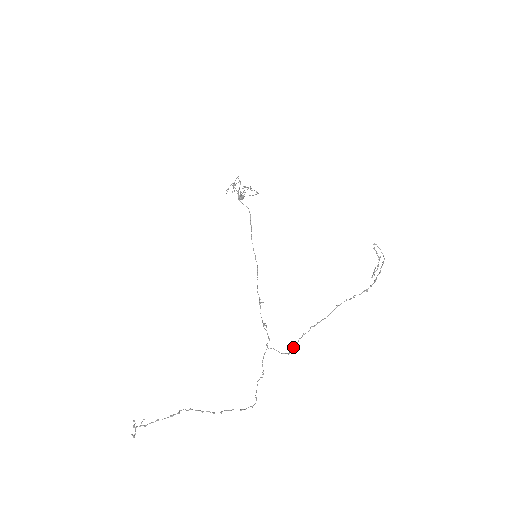
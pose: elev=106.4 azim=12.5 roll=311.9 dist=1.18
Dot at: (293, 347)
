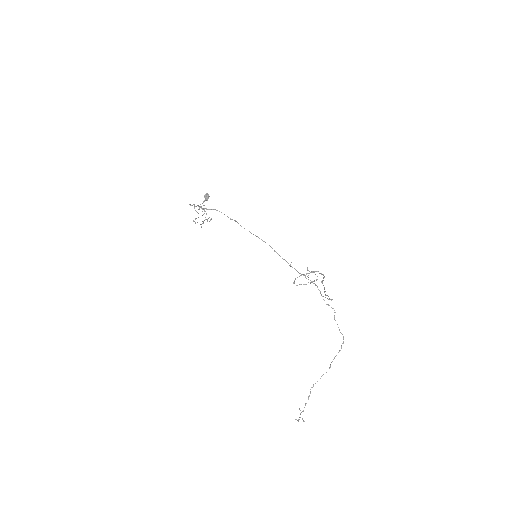
Dot at: occluded
